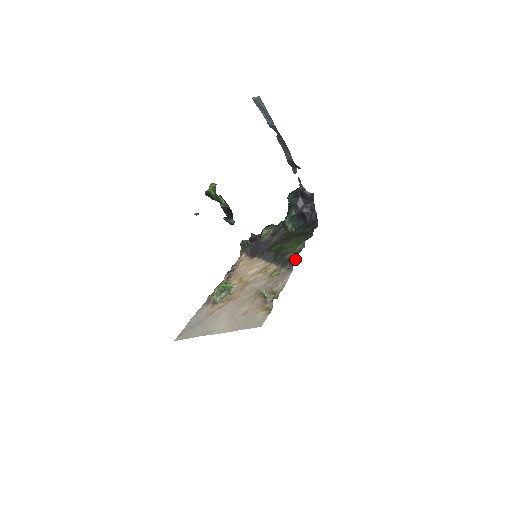
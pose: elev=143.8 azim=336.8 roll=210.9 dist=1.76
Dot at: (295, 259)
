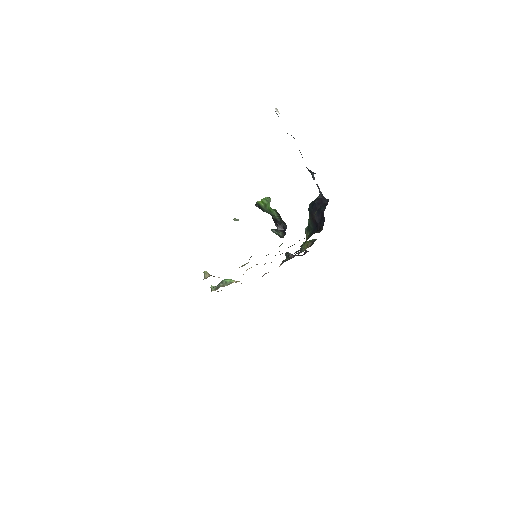
Dot at: occluded
